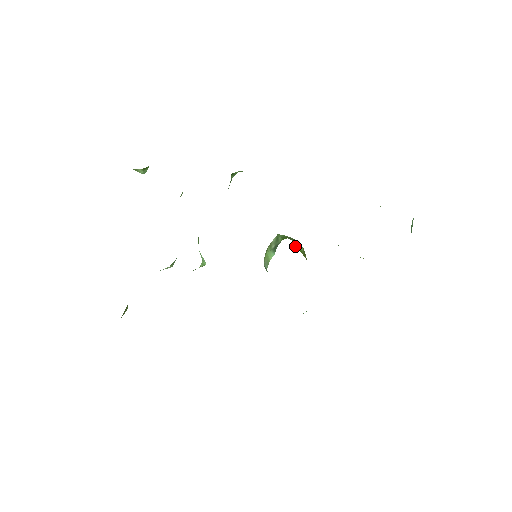
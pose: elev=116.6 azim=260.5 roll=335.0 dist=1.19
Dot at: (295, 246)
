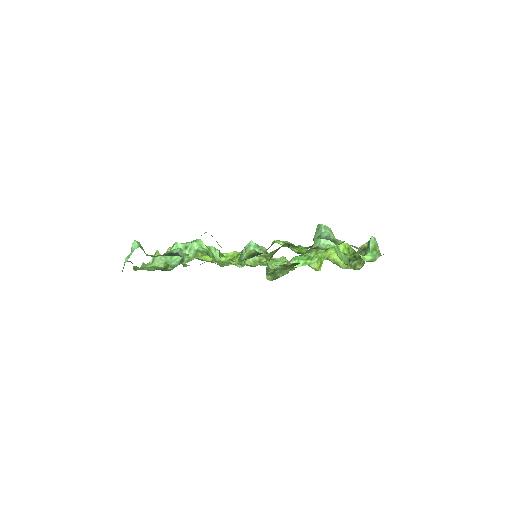
Dot at: occluded
